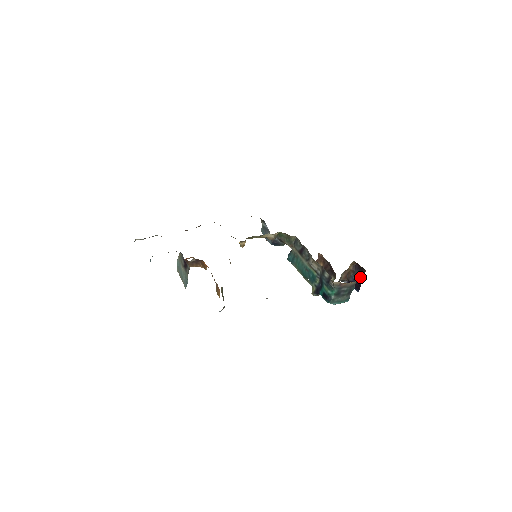
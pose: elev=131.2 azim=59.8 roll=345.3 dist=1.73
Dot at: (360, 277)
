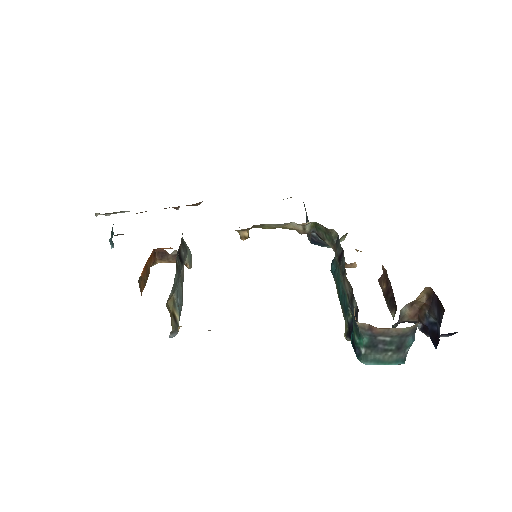
Dot at: (438, 320)
